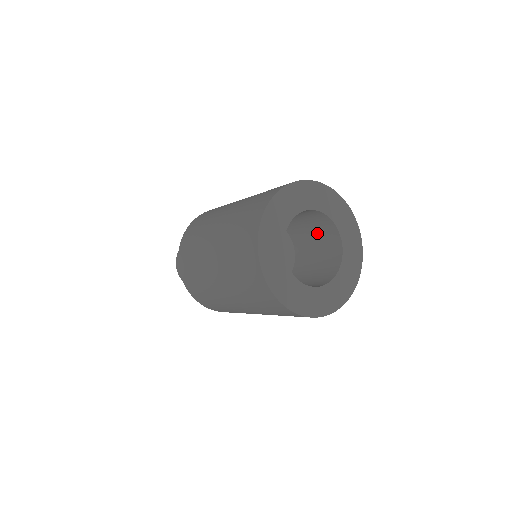
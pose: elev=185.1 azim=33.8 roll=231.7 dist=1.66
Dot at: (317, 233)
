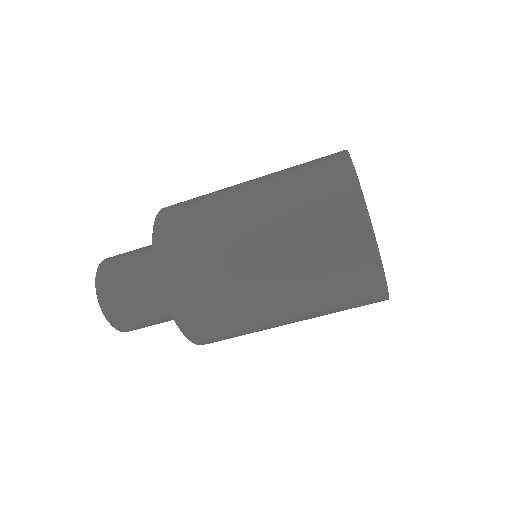
Dot at: occluded
